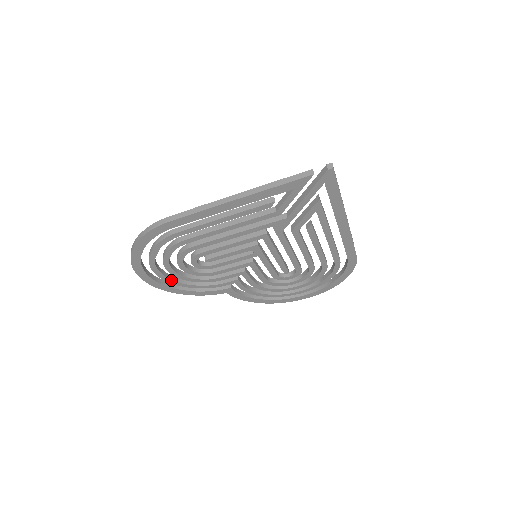
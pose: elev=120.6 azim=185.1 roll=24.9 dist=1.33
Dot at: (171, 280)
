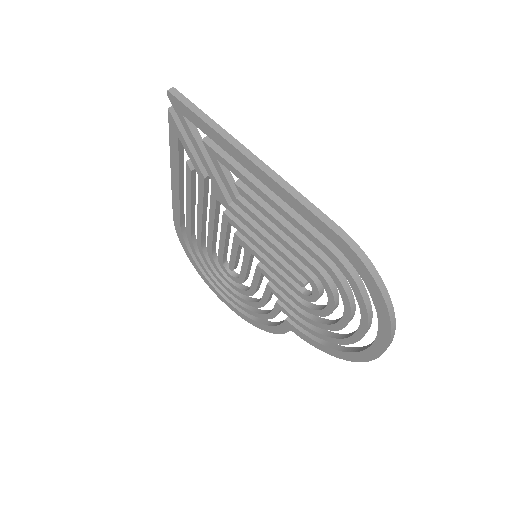
Dot at: (239, 304)
